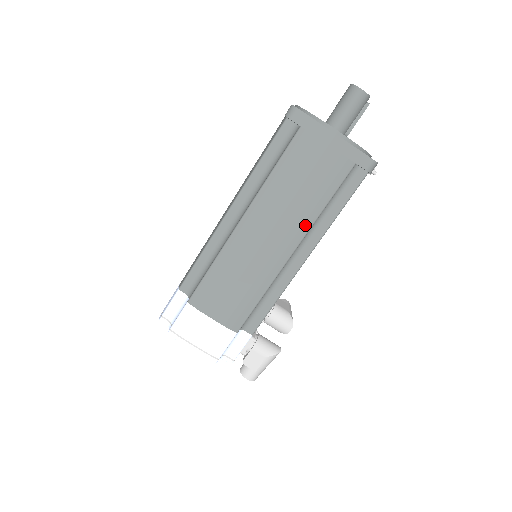
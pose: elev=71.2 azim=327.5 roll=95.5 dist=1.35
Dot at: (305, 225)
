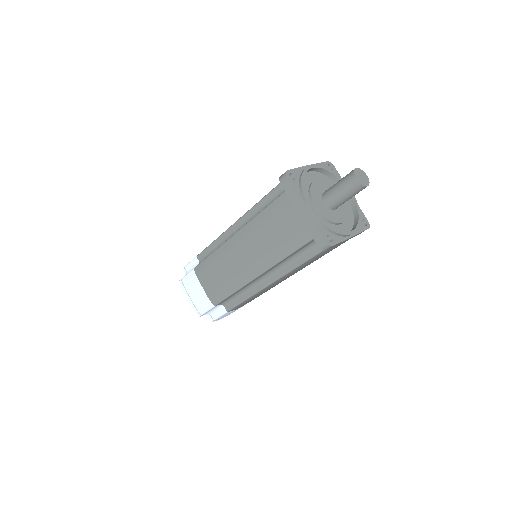
Dot at: occluded
